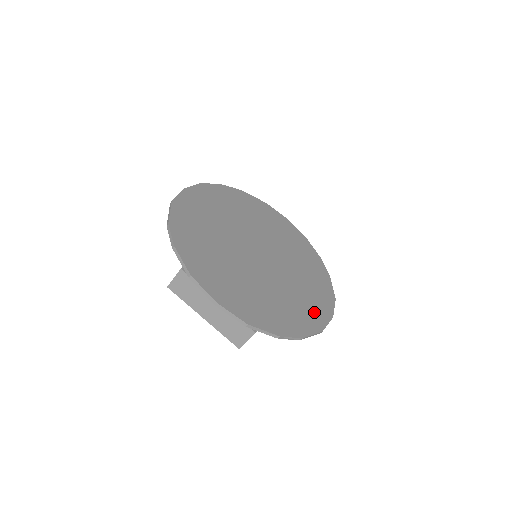
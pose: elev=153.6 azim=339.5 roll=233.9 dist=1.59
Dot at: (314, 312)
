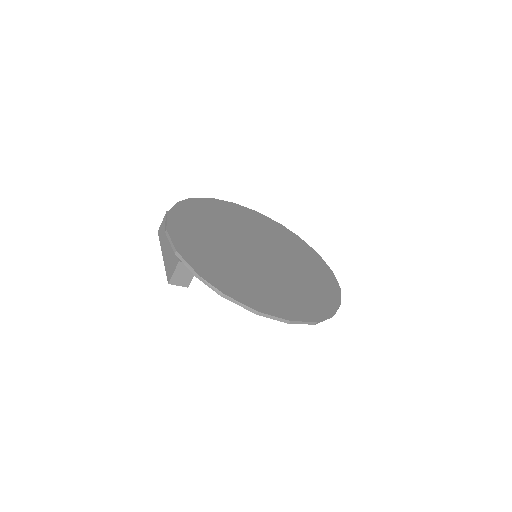
Dot at: (268, 302)
